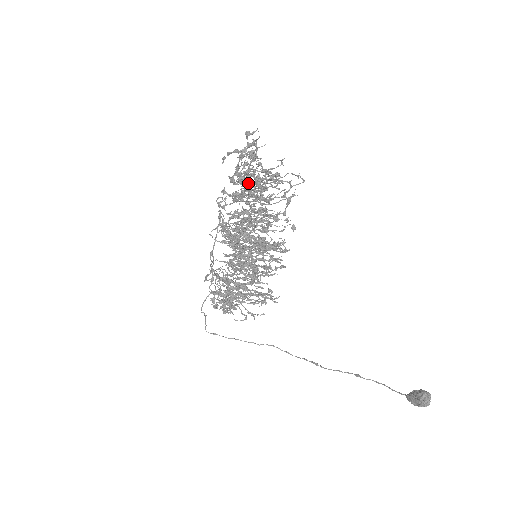
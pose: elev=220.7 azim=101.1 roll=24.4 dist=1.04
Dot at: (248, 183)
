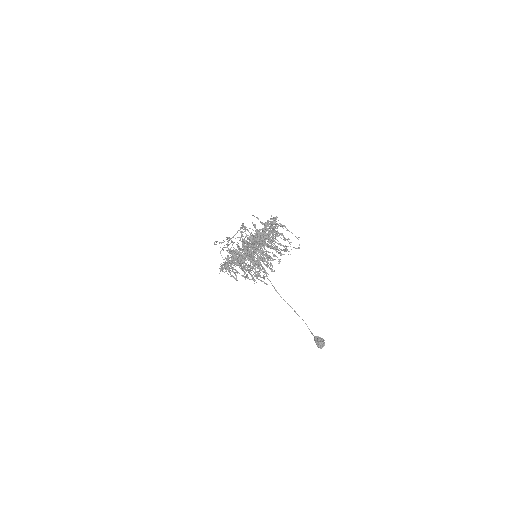
Dot at: (262, 240)
